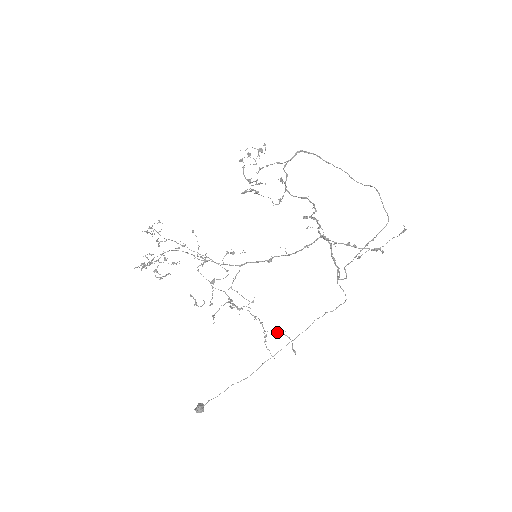
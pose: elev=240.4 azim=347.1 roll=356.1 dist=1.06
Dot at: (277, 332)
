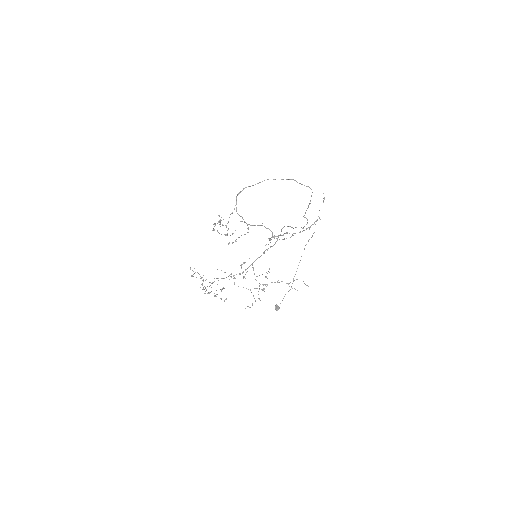
Dot at: occluded
